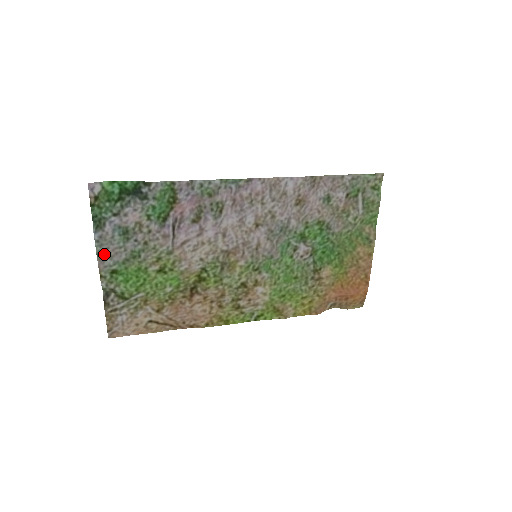
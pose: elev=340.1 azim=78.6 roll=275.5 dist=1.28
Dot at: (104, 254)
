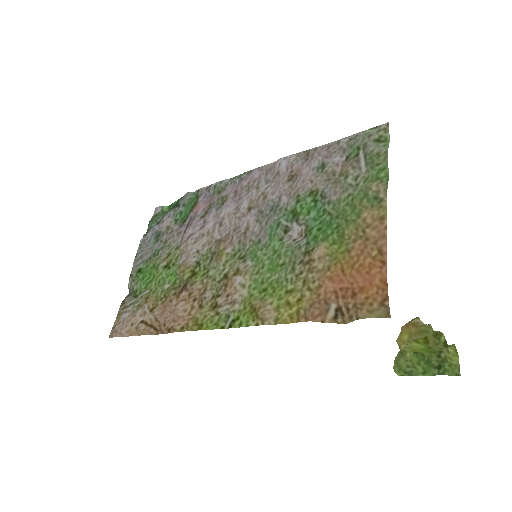
Dot at: (140, 255)
